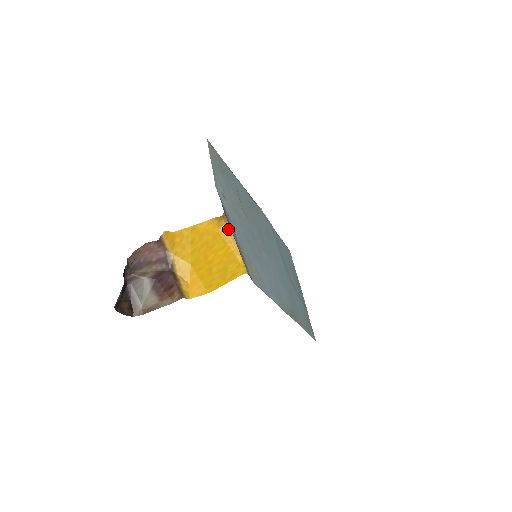
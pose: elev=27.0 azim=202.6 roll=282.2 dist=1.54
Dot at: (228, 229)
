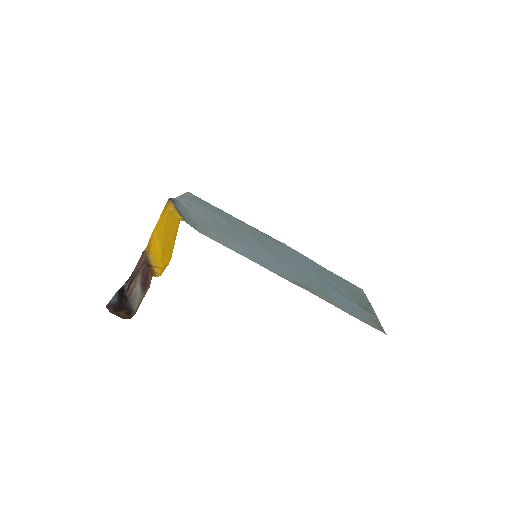
Dot at: (172, 206)
